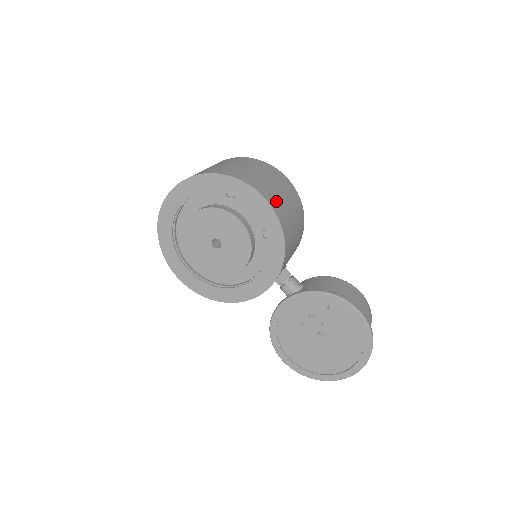
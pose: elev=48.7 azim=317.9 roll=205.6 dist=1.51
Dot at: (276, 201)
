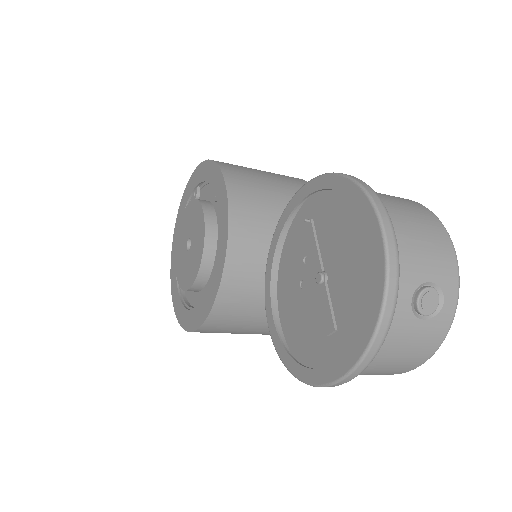
Dot at: occluded
